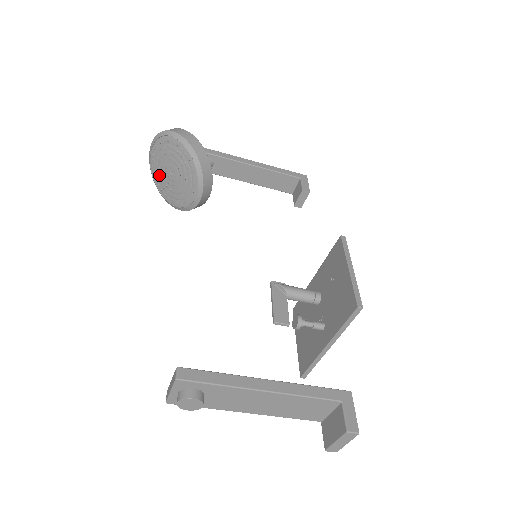
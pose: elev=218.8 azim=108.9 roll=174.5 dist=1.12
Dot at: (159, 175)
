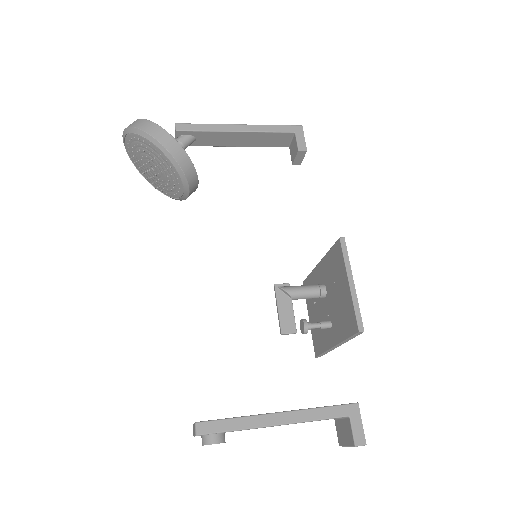
Dot at: (140, 166)
